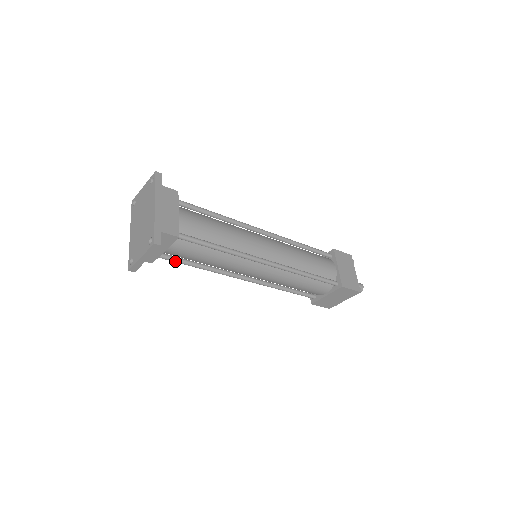
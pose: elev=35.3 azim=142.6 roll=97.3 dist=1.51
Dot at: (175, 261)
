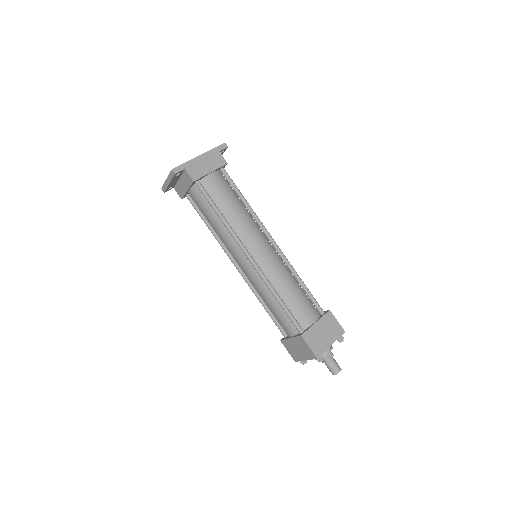
Dot at: (196, 209)
